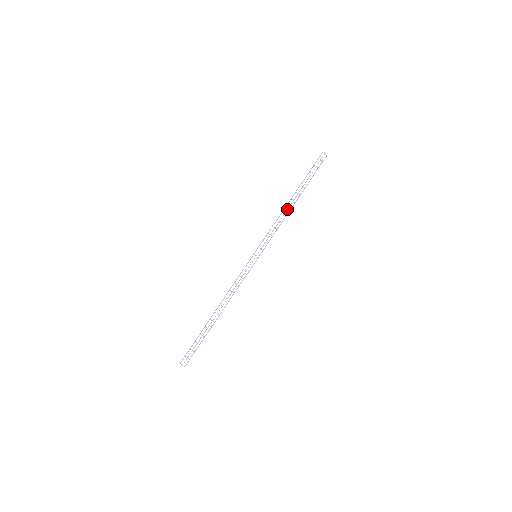
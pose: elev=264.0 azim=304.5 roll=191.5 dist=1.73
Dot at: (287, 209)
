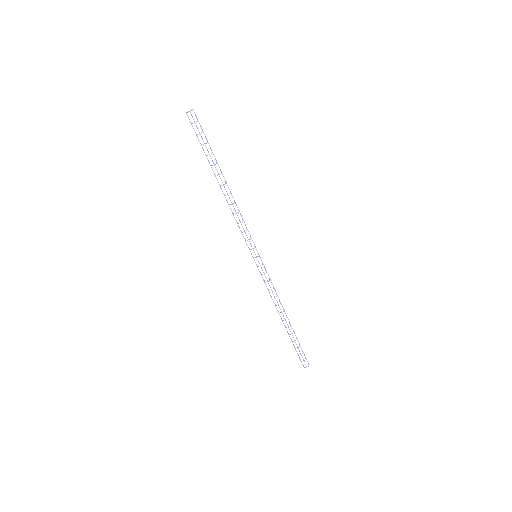
Dot at: (229, 198)
